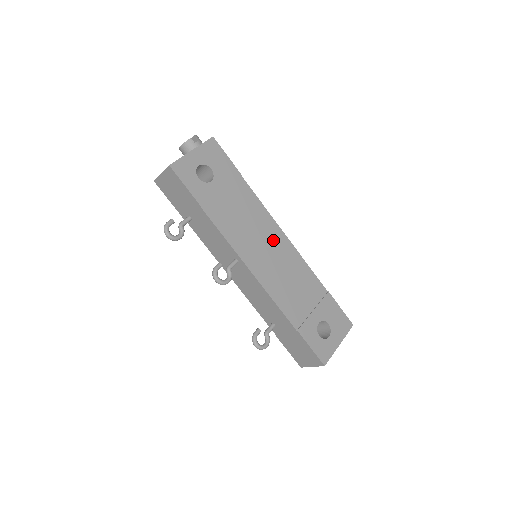
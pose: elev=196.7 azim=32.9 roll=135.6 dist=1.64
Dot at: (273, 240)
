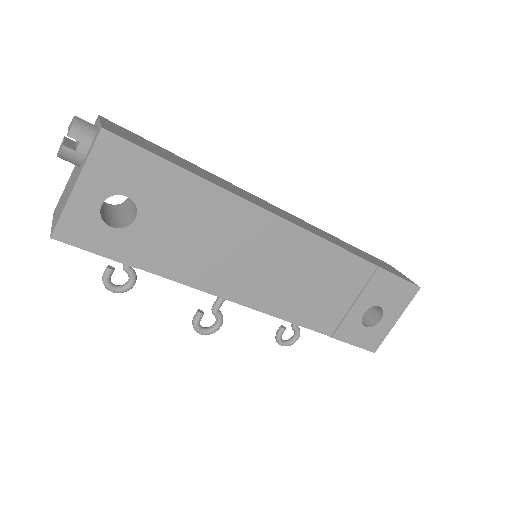
Dot at: (274, 245)
